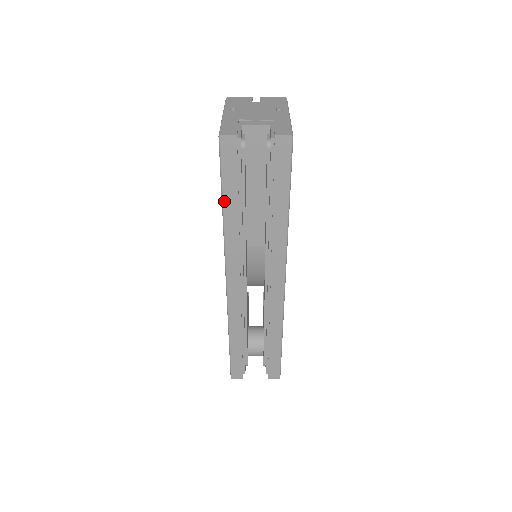
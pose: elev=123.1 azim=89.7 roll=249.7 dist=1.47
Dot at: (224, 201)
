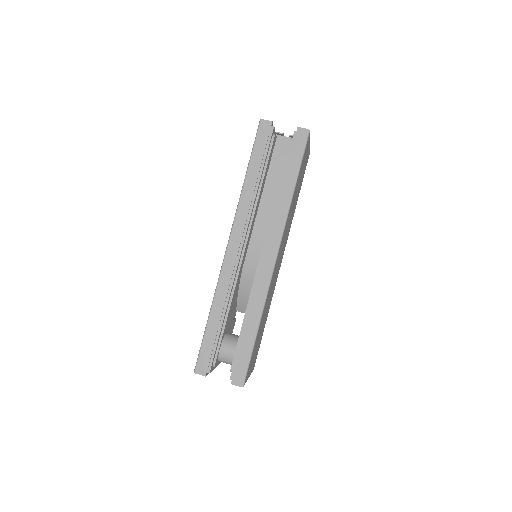
Dot at: (249, 169)
